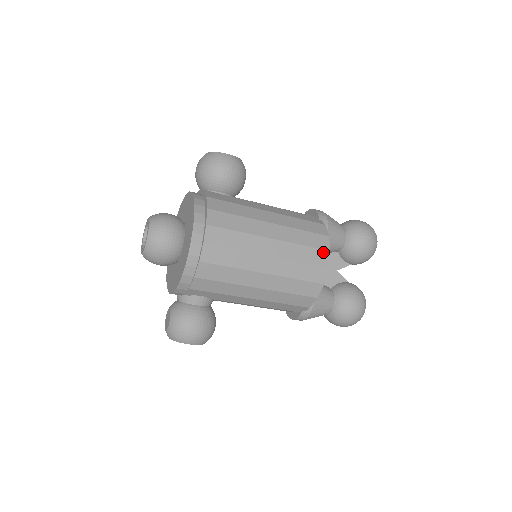
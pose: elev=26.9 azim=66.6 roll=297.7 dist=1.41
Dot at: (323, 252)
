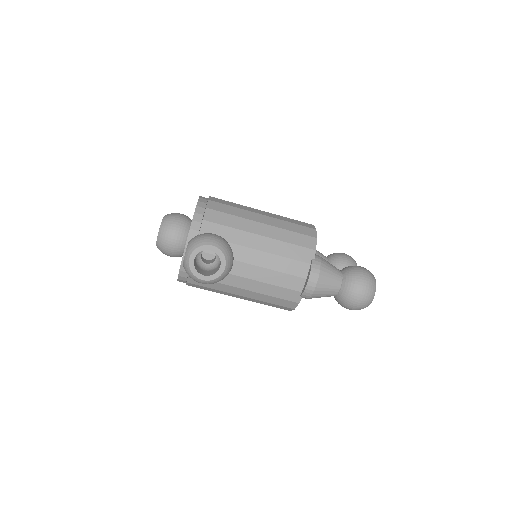
Dot at: occluded
